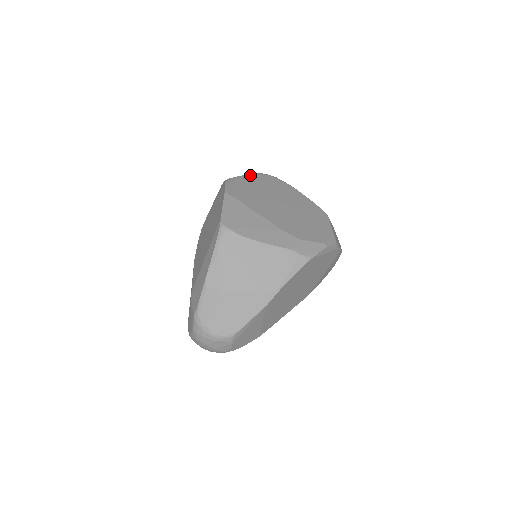
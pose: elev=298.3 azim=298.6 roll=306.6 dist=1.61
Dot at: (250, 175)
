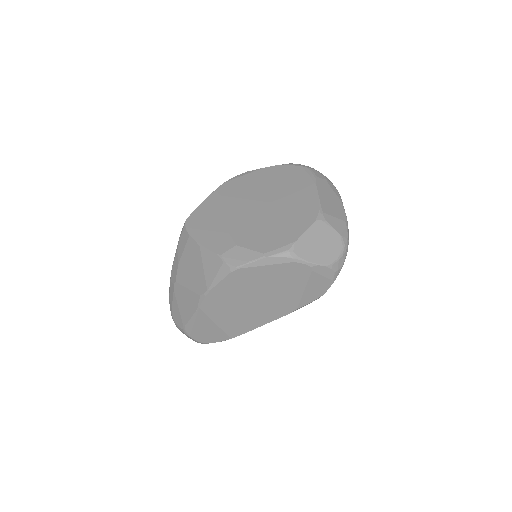
Dot at: (272, 167)
